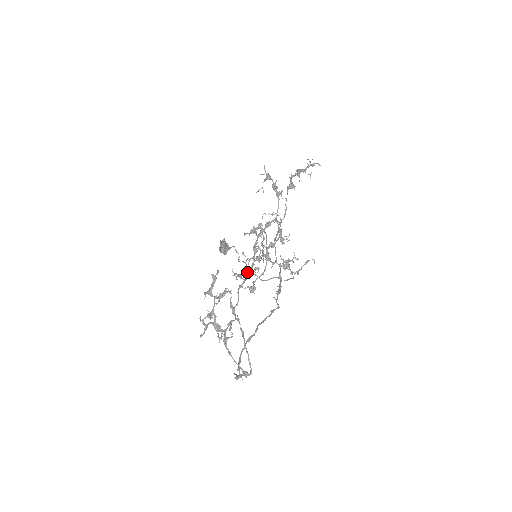
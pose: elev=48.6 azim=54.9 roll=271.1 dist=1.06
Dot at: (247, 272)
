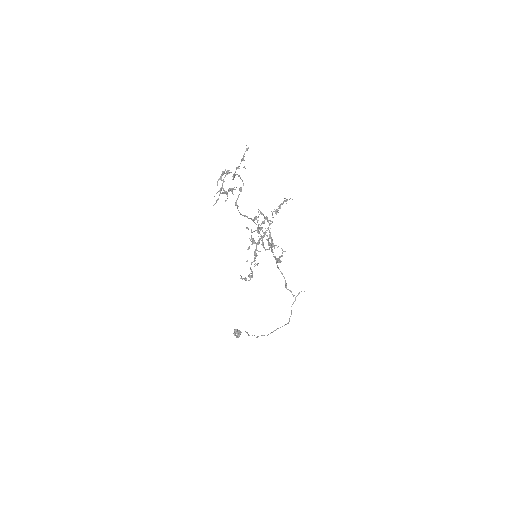
Dot at: (241, 159)
